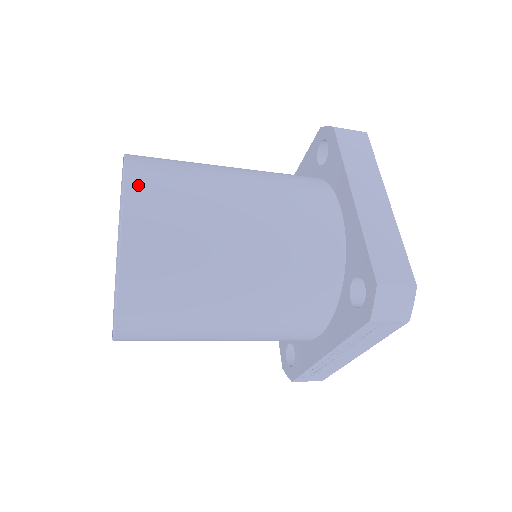
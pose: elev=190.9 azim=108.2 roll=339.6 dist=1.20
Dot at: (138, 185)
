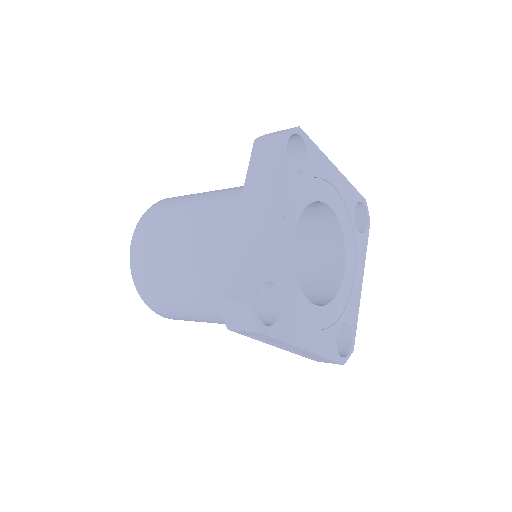
Dot at: (139, 230)
